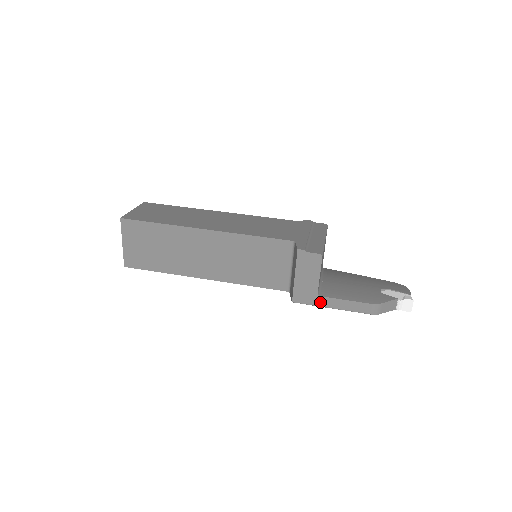
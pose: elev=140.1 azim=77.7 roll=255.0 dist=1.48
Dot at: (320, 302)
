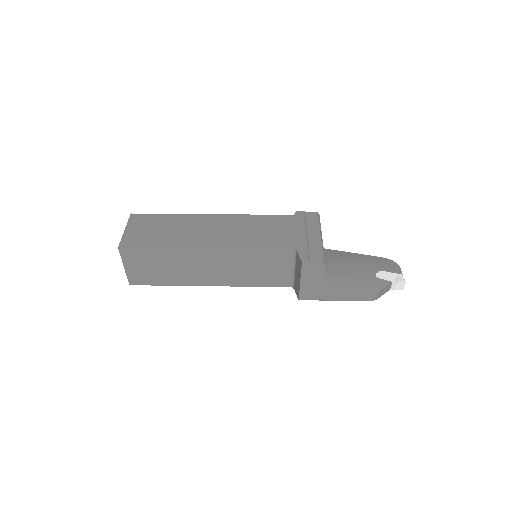
Dot at: (324, 297)
